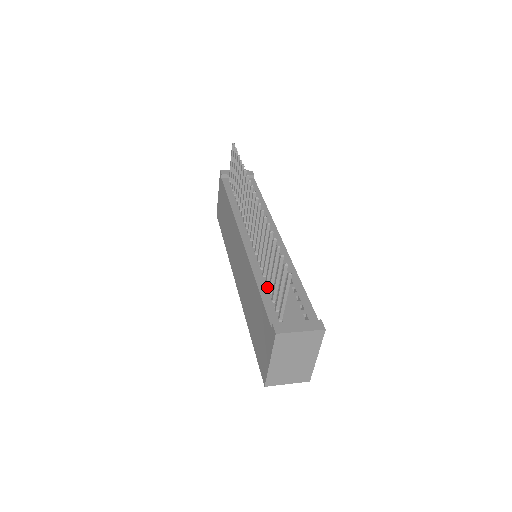
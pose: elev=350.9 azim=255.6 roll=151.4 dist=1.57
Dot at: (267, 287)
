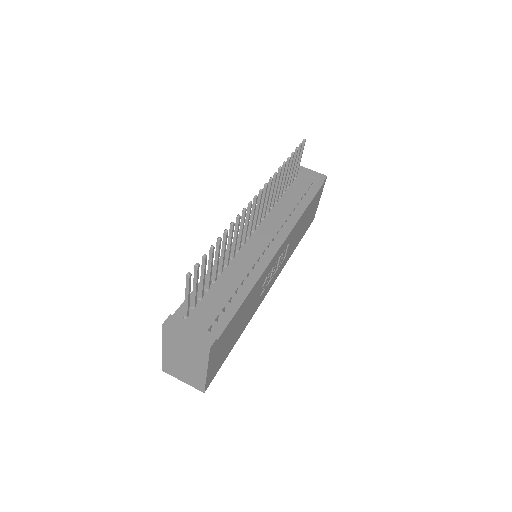
Dot at: occluded
